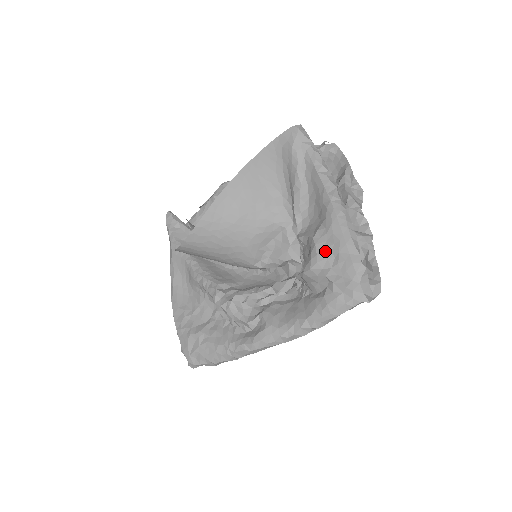
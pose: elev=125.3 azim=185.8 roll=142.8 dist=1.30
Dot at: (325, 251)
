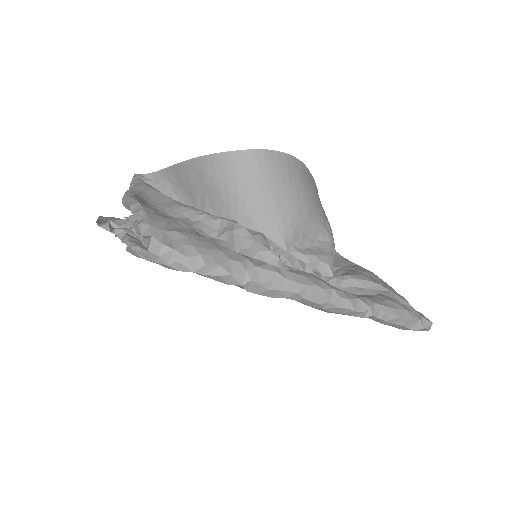
Dot at: (369, 277)
